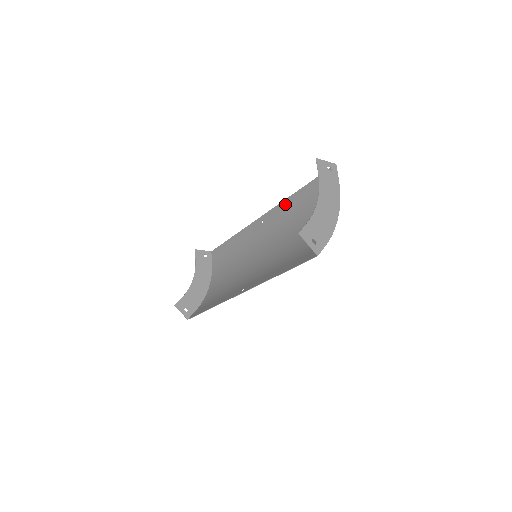
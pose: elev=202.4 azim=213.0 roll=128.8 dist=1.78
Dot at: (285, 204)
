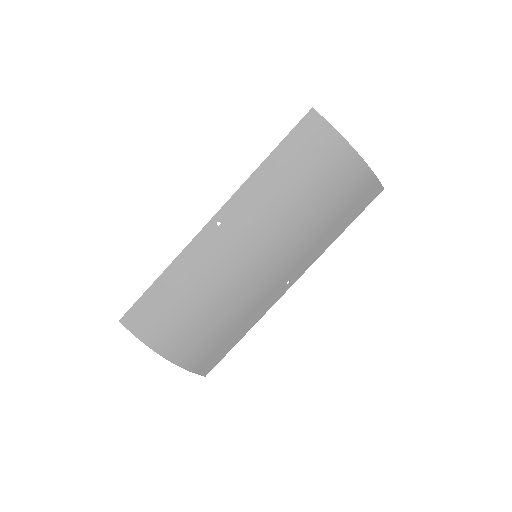
Dot at: (322, 249)
